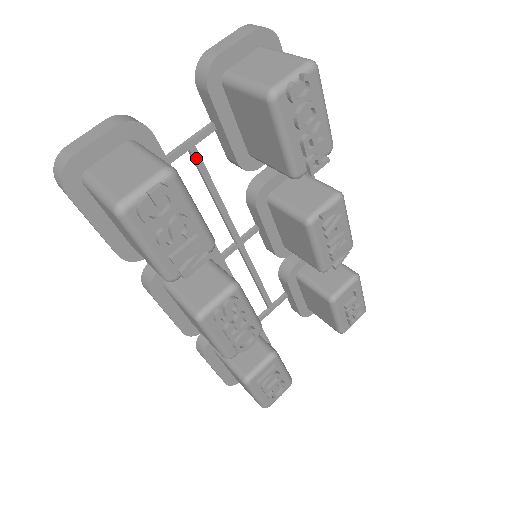
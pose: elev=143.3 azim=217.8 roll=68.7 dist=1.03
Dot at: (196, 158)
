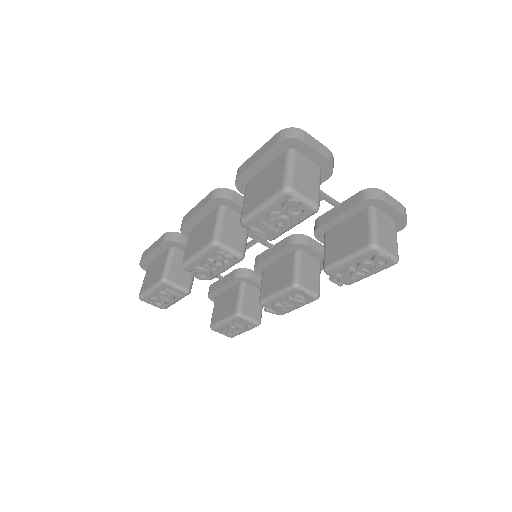
Dot at: occluded
